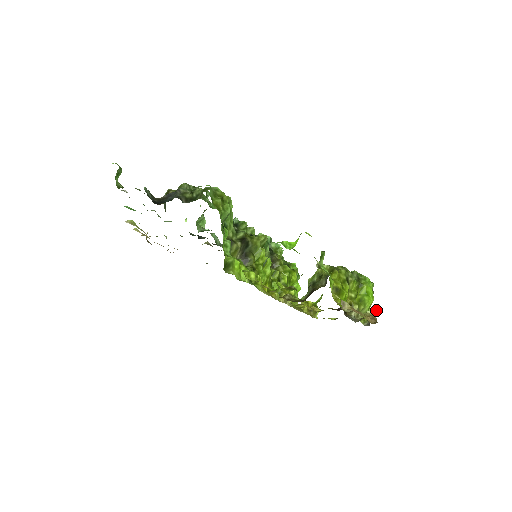
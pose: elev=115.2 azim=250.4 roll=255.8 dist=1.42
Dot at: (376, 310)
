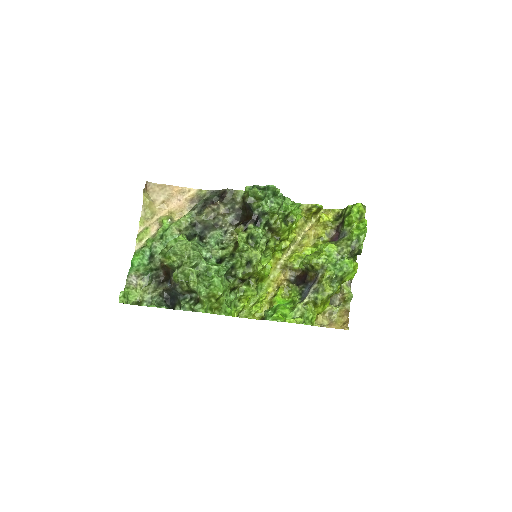
Dot at: (352, 297)
